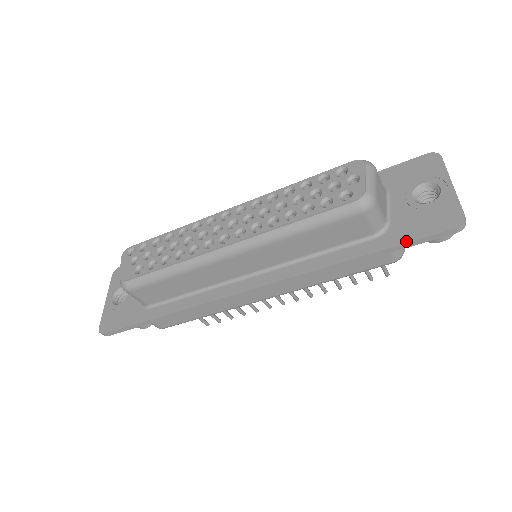
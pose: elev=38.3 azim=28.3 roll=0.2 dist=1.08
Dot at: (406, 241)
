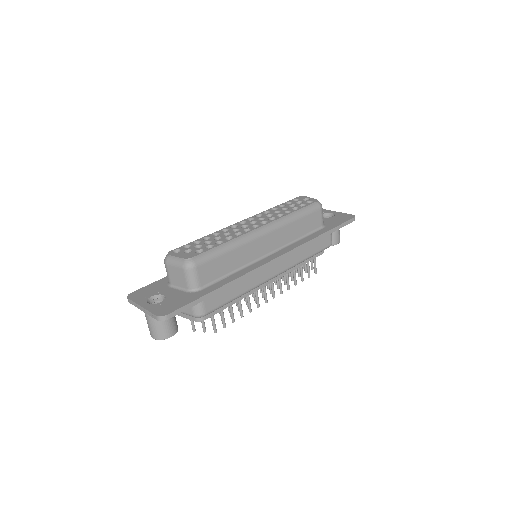
Dot at: (339, 224)
